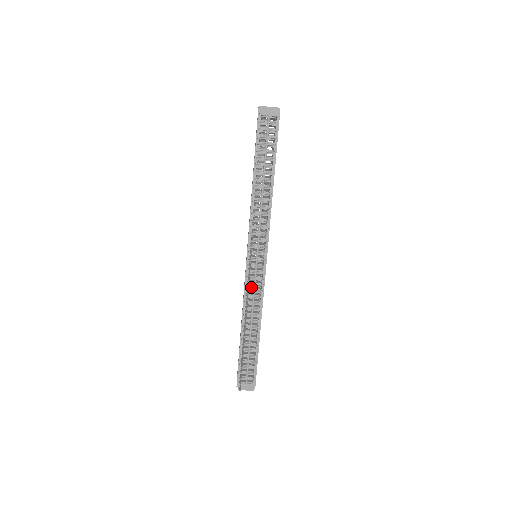
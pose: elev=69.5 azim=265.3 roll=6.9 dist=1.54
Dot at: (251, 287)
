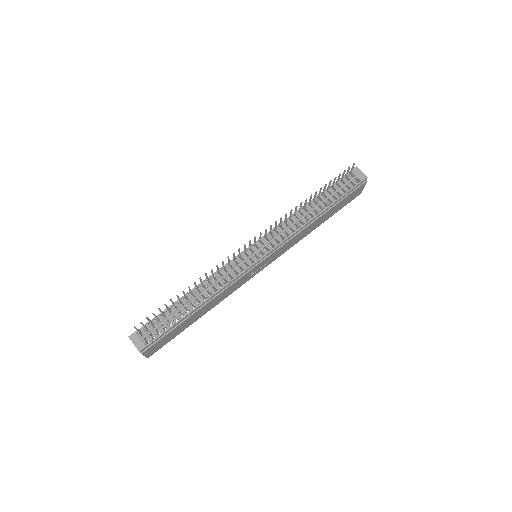
Dot at: occluded
